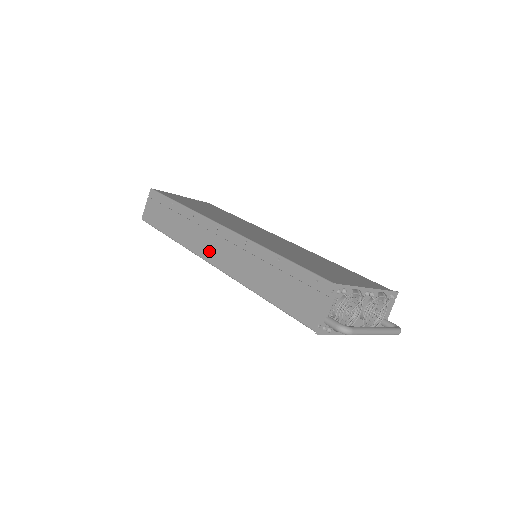
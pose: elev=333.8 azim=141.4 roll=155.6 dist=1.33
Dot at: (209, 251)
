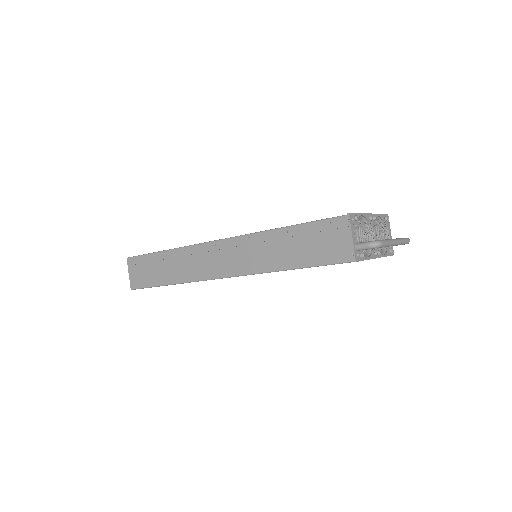
Dot at: (217, 268)
